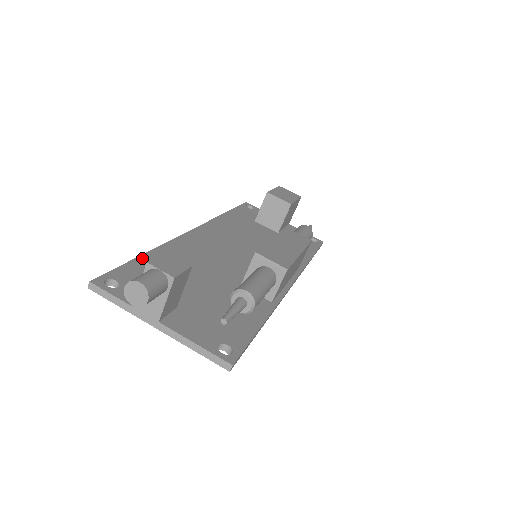
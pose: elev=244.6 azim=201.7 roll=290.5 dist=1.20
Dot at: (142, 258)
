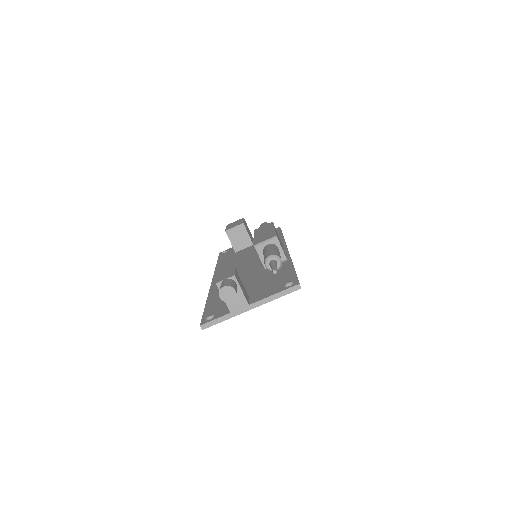
Dot at: (208, 304)
